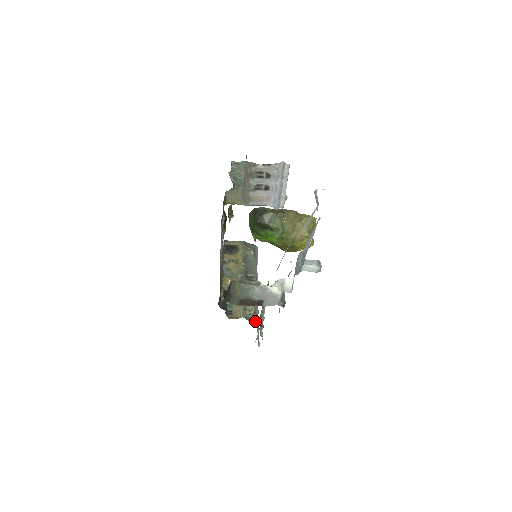
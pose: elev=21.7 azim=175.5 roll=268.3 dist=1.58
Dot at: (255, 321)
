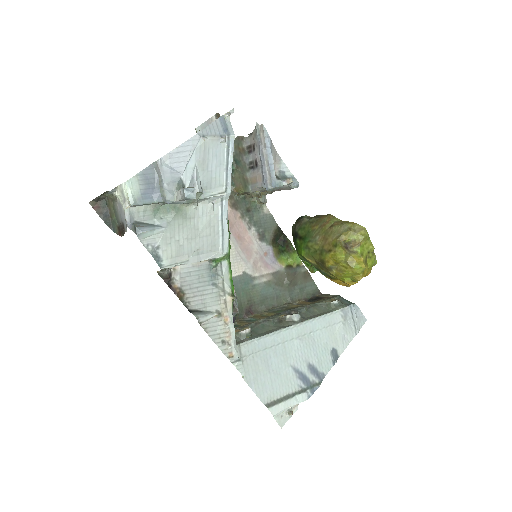
Dot at: (238, 342)
